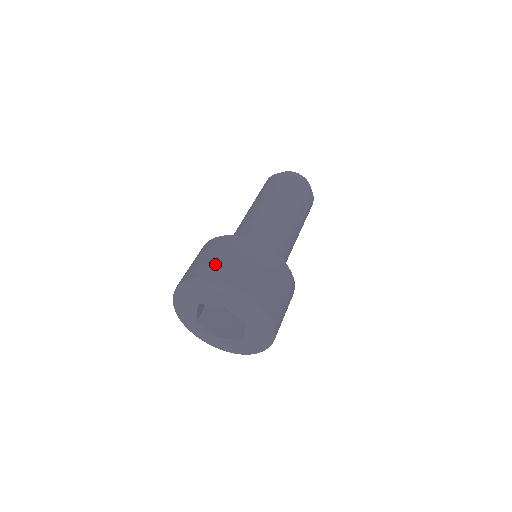
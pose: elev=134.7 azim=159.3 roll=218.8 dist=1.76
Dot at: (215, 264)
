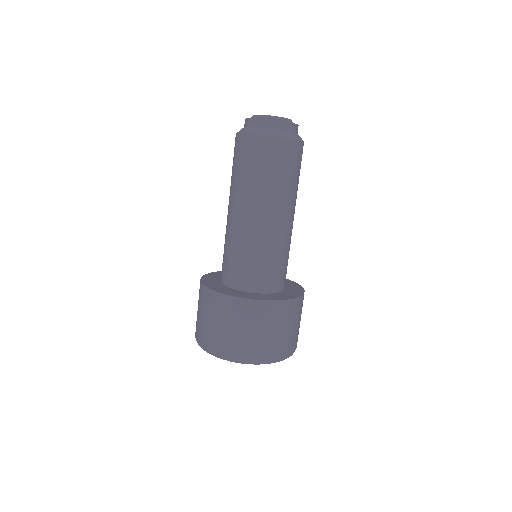
Dot at: (201, 327)
